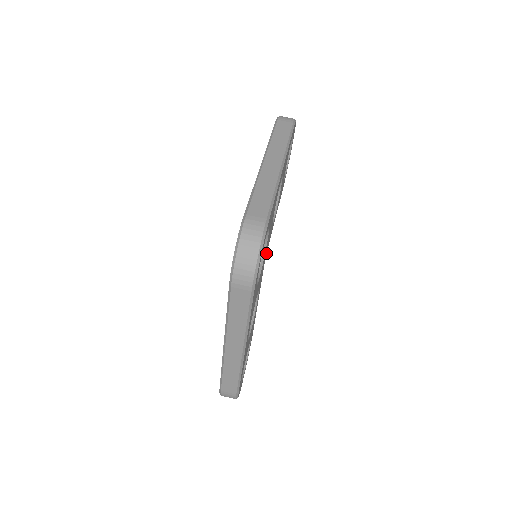
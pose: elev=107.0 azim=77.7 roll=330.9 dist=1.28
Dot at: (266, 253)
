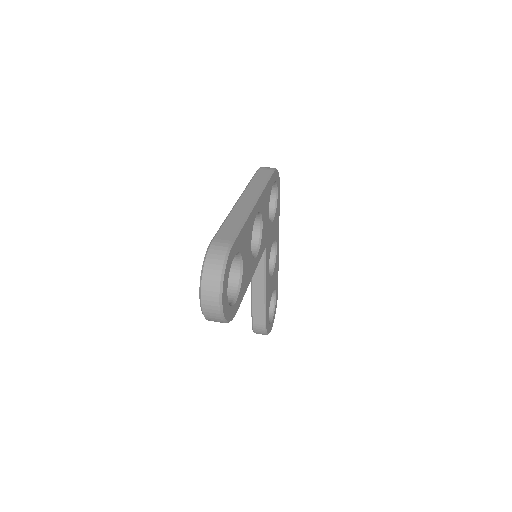
Dot at: (266, 247)
